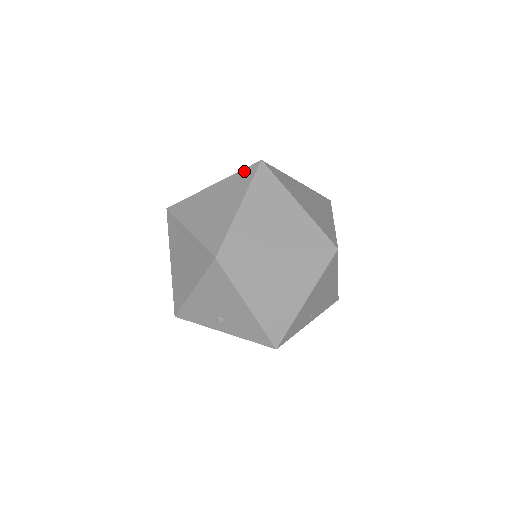
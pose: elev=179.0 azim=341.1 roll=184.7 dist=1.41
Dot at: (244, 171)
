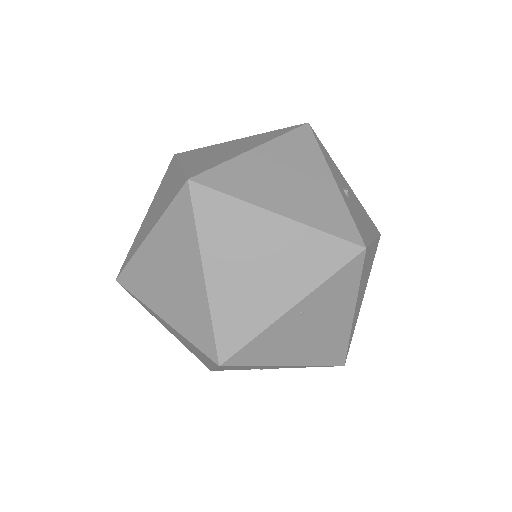
Dot at: (181, 179)
